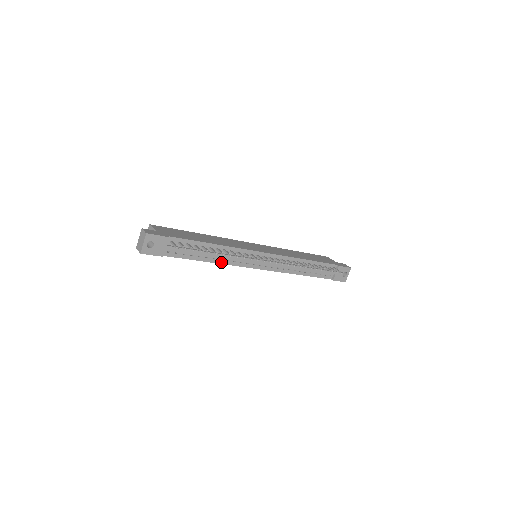
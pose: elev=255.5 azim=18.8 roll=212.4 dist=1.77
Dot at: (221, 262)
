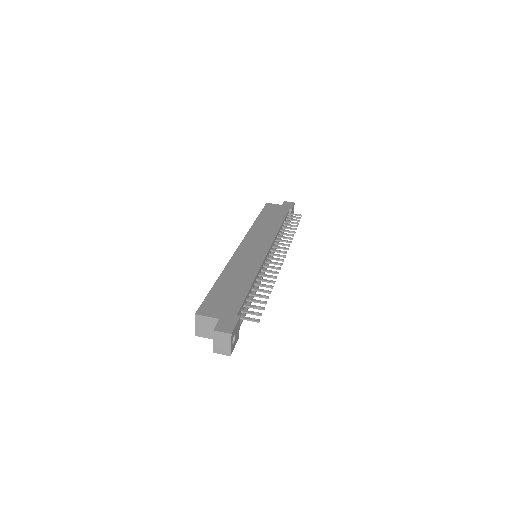
Dot at: occluded
